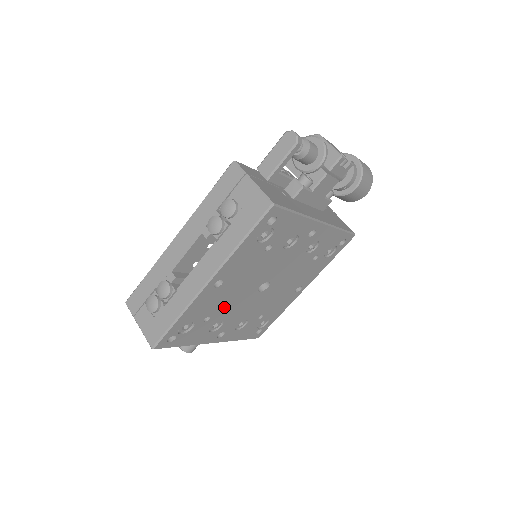
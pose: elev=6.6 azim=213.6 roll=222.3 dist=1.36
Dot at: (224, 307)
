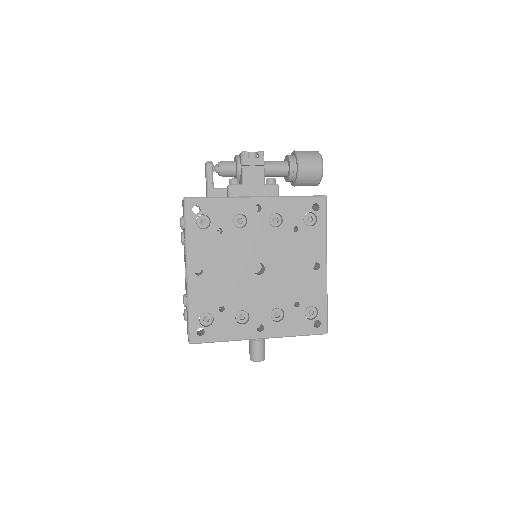
Dot at: (231, 295)
